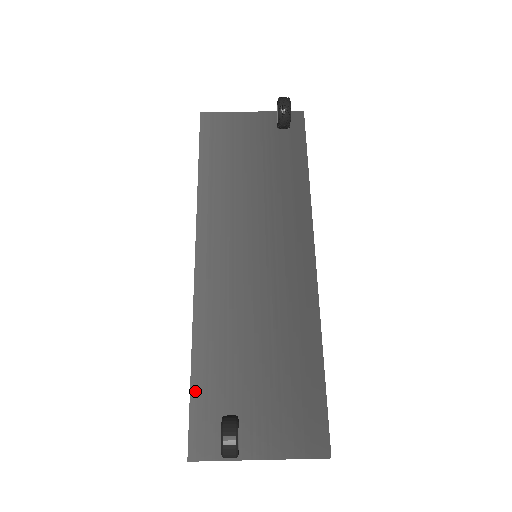
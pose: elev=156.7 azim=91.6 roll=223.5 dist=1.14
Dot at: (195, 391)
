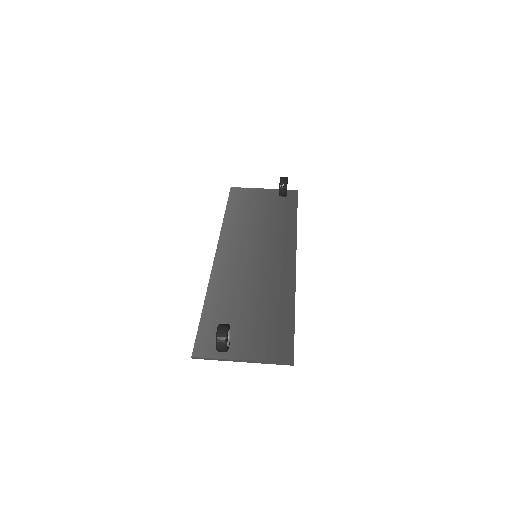
Dot at: (203, 320)
